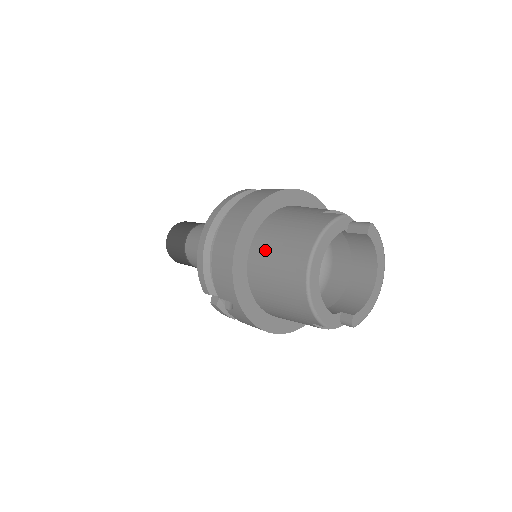
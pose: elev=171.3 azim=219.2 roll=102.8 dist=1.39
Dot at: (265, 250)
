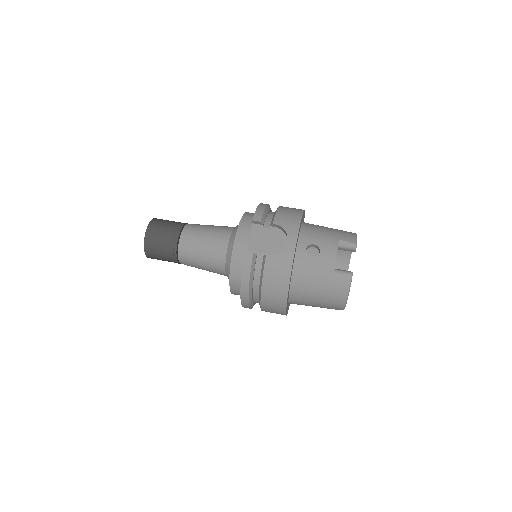
Dot at: (304, 303)
